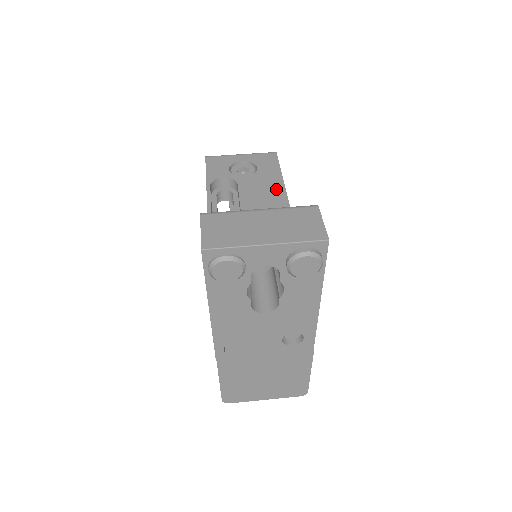
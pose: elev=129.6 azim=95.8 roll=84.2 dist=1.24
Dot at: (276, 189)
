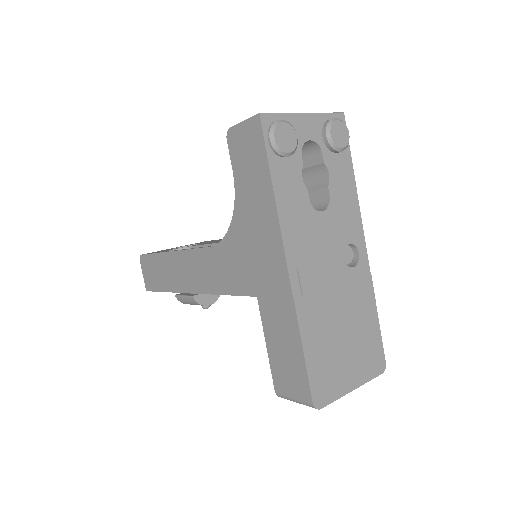
Dot at: occluded
